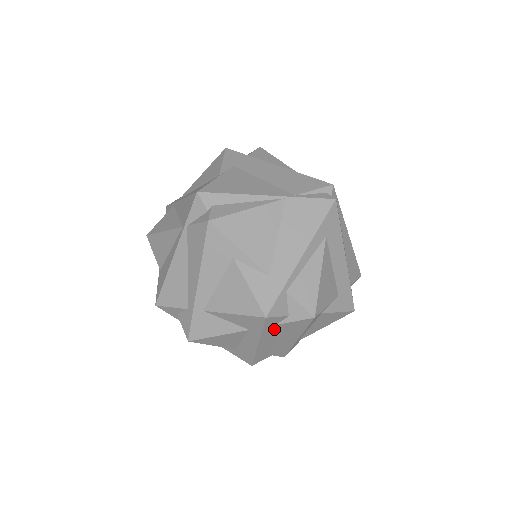
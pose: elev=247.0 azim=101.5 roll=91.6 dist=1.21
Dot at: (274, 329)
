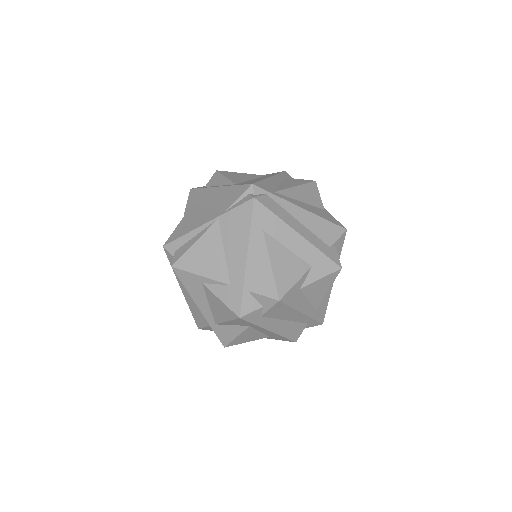
Dot at: (266, 318)
